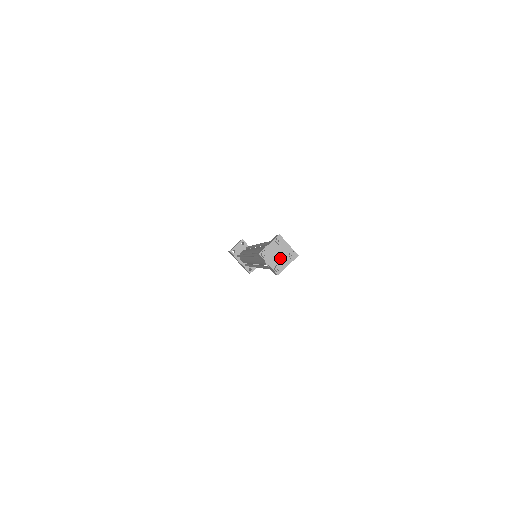
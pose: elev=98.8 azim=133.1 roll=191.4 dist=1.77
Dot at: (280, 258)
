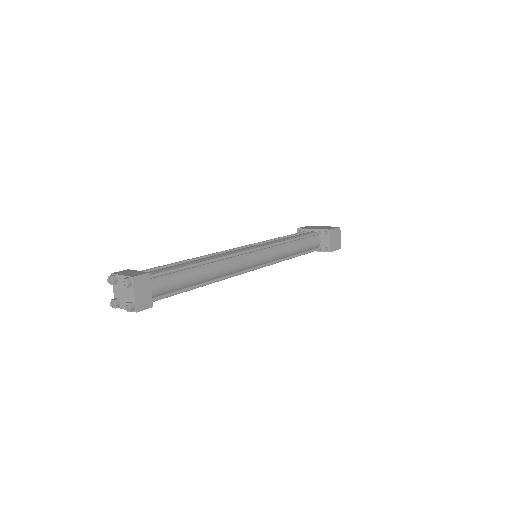
Dot at: (126, 295)
